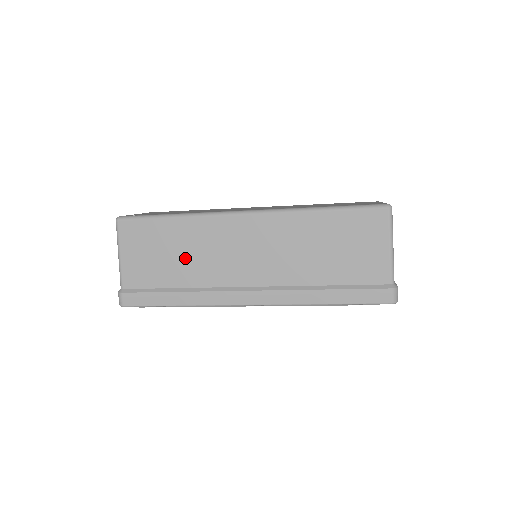
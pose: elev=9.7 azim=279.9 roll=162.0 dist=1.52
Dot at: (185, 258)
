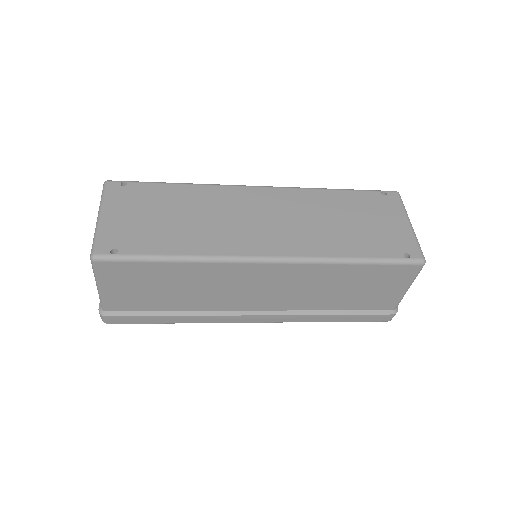
Dot at: (186, 292)
